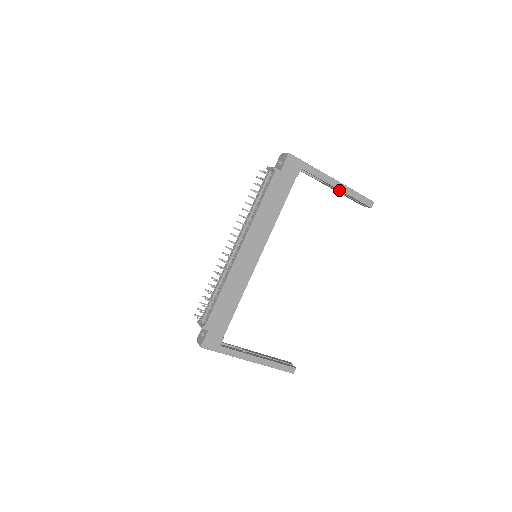
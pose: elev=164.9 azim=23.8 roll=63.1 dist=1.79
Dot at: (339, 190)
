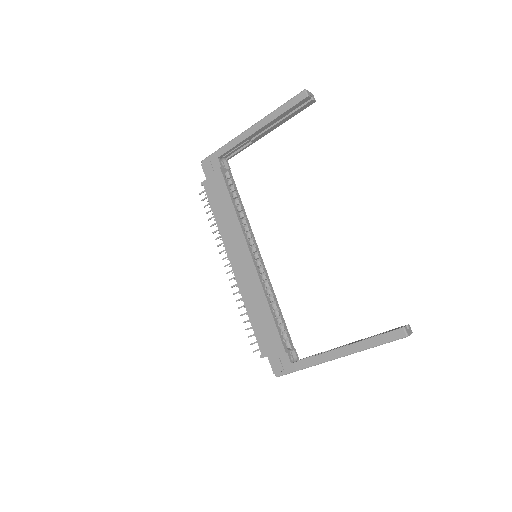
Dot at: (264, 128)
